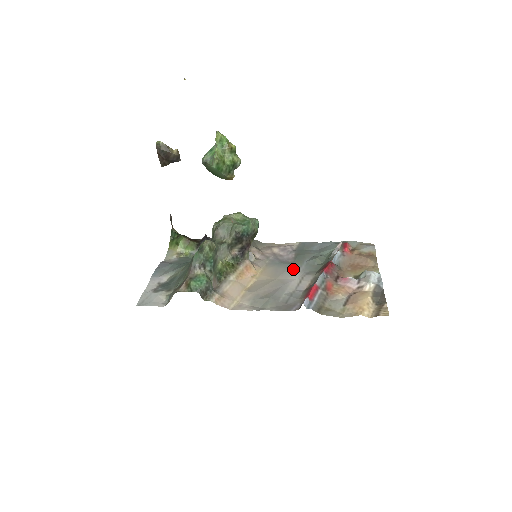
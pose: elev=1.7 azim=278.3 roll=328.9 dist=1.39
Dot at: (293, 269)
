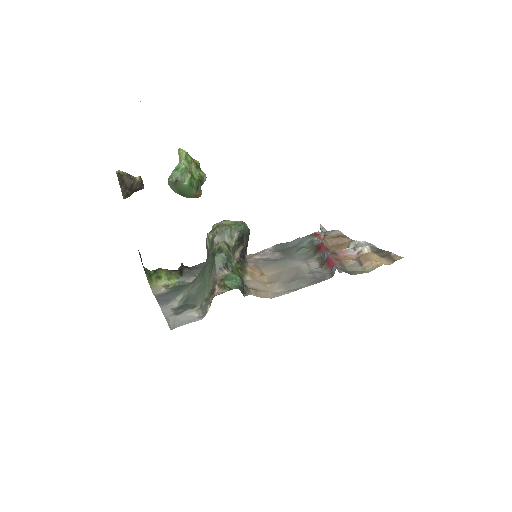
Dot at: (291, 260)
